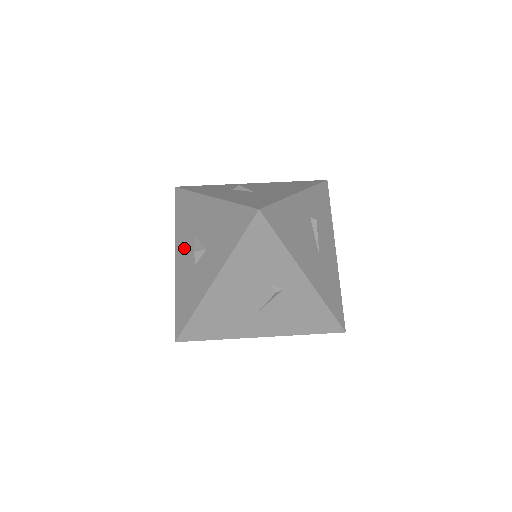
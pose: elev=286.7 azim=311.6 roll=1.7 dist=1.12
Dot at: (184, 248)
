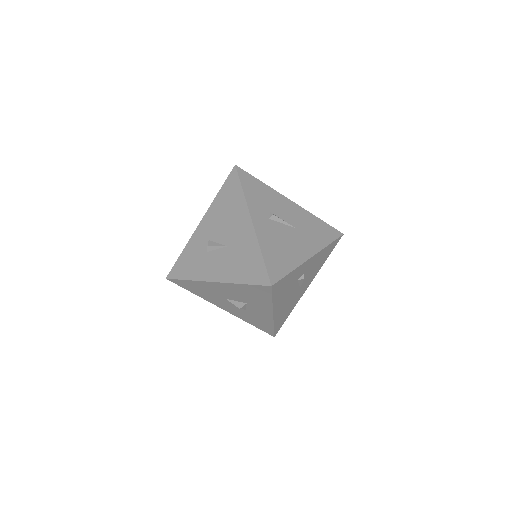
Dot at: (223, 304)
